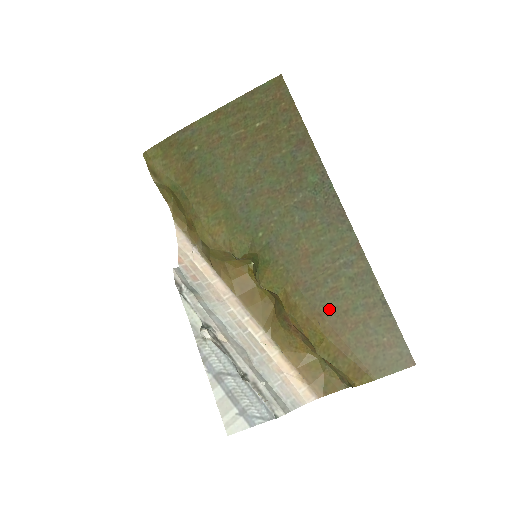
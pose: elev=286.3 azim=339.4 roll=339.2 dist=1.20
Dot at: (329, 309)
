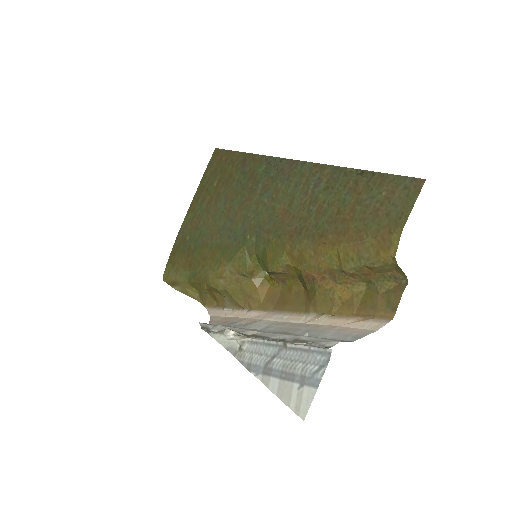
Dot at: (325, 225)
